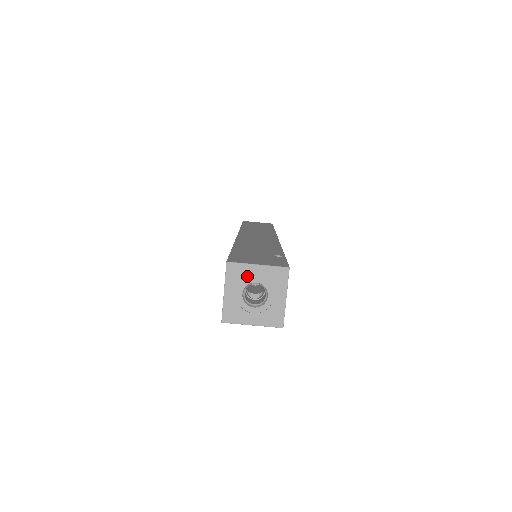
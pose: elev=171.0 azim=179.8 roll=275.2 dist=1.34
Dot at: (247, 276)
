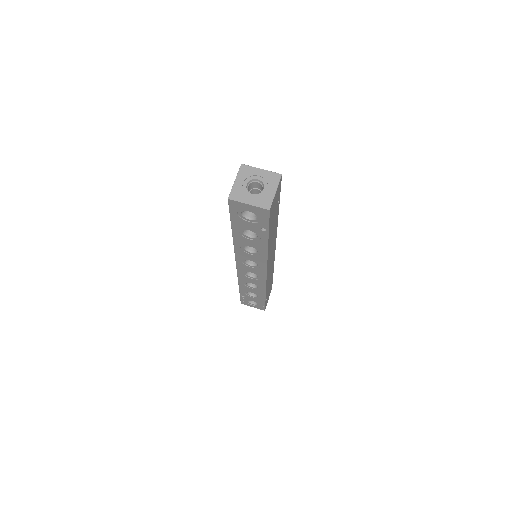
Dot at: (253, 174)
